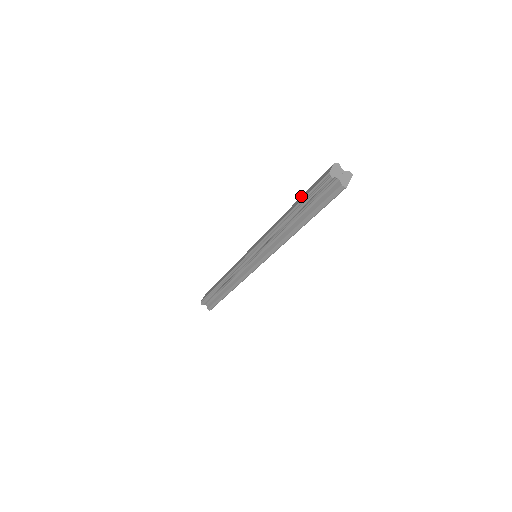
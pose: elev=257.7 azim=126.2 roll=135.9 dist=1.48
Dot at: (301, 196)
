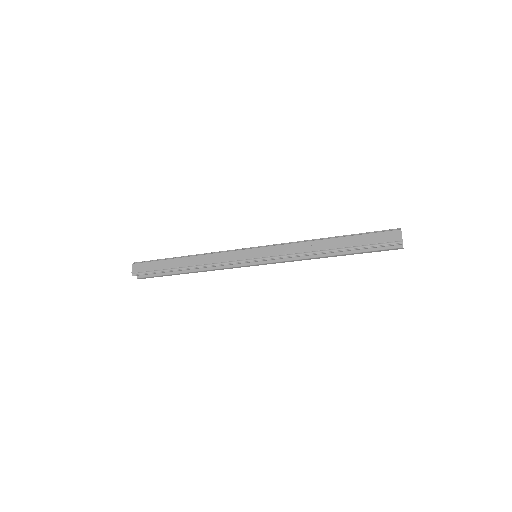
Dot at: (350, 236)
